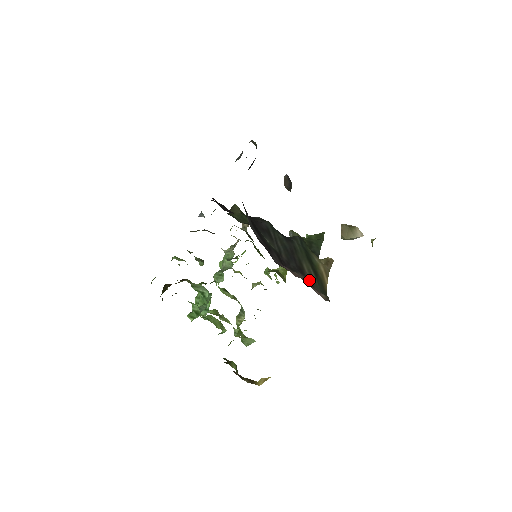
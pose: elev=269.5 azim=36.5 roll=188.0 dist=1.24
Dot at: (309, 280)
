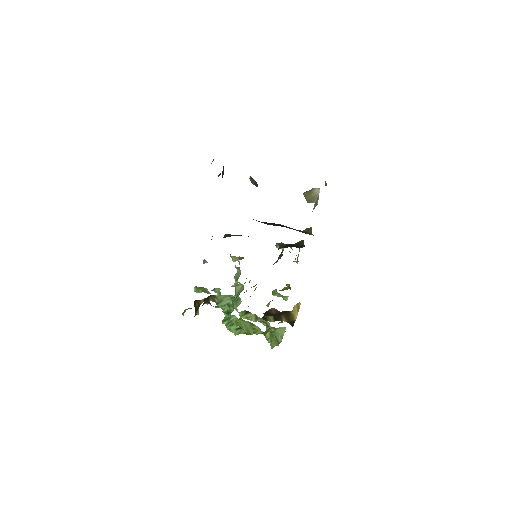
Dot at: occluded
